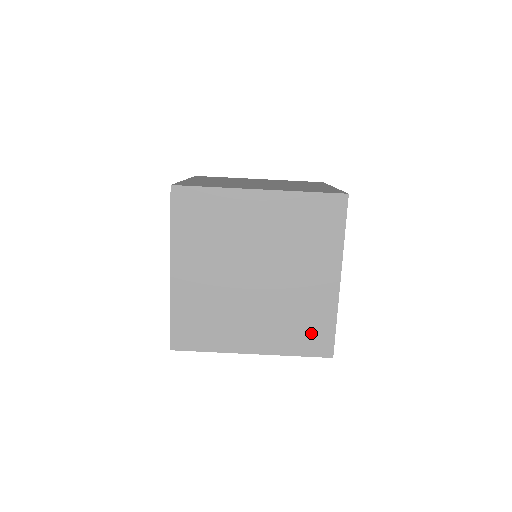
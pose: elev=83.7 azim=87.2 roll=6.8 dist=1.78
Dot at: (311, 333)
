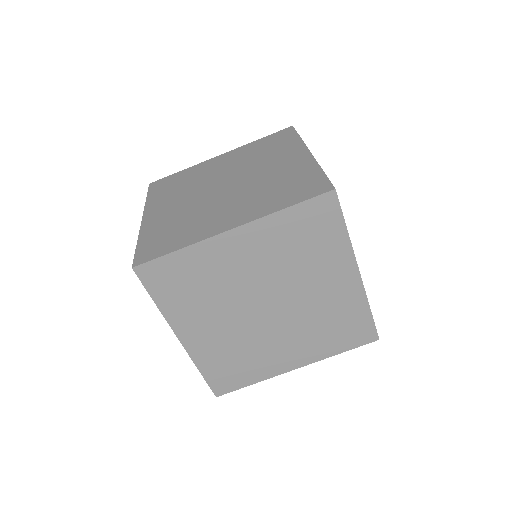
Dot at: (348, 330)
